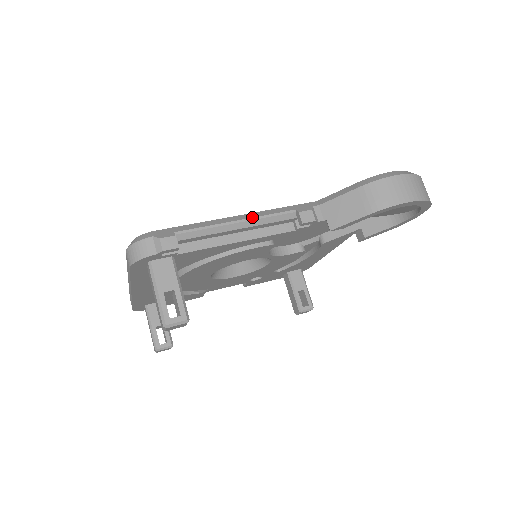
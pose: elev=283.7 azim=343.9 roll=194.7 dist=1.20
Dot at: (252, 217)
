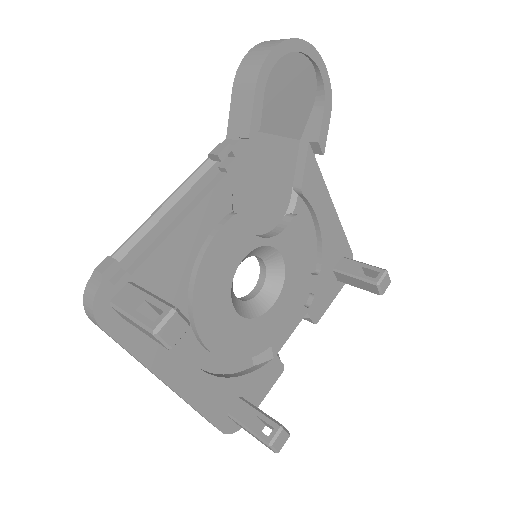
Dot at: (173, 193)
